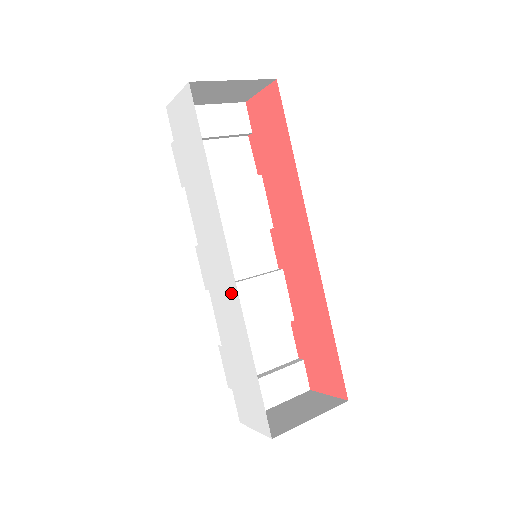
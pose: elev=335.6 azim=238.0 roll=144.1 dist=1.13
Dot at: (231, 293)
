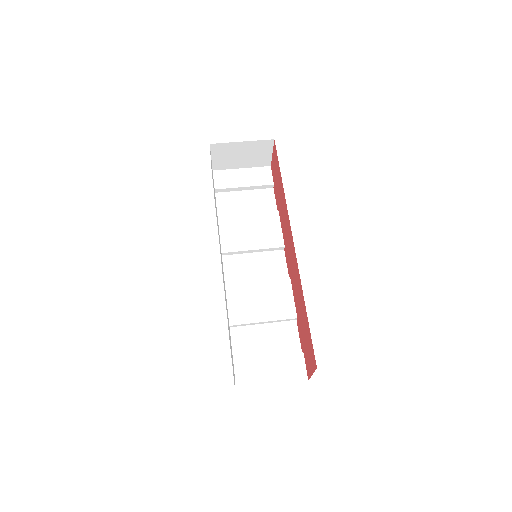
Dot at: occluded
